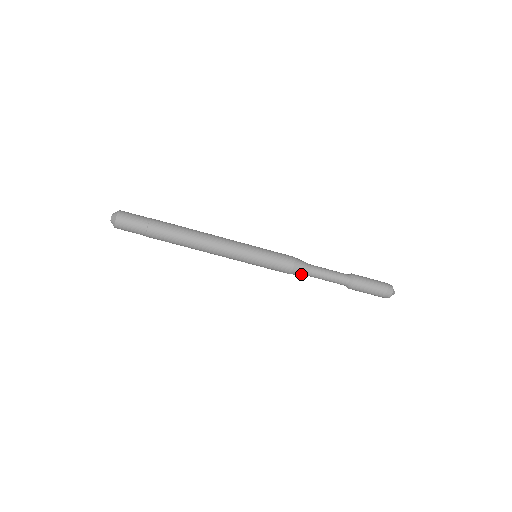
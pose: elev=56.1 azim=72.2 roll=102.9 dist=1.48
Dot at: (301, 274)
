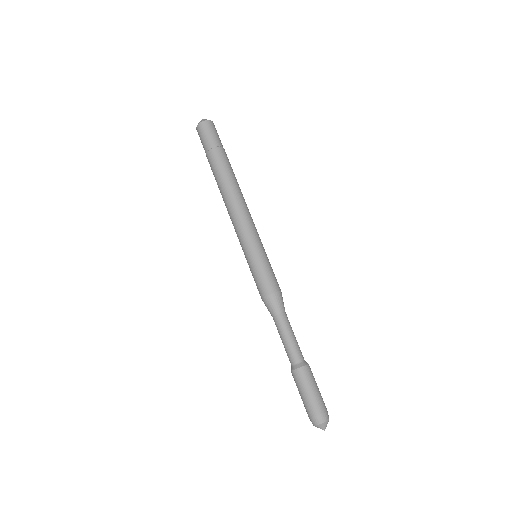
Dot at: (269, 310)
